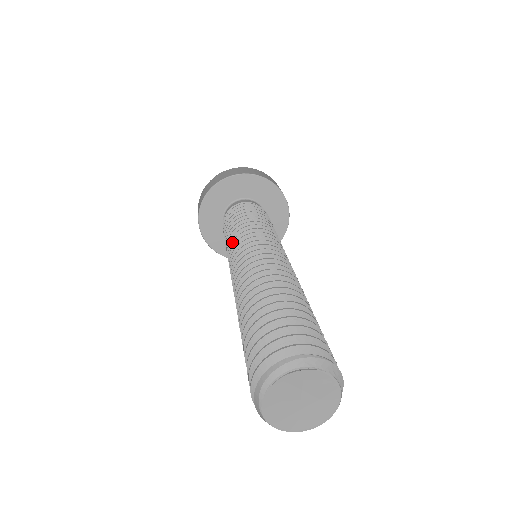
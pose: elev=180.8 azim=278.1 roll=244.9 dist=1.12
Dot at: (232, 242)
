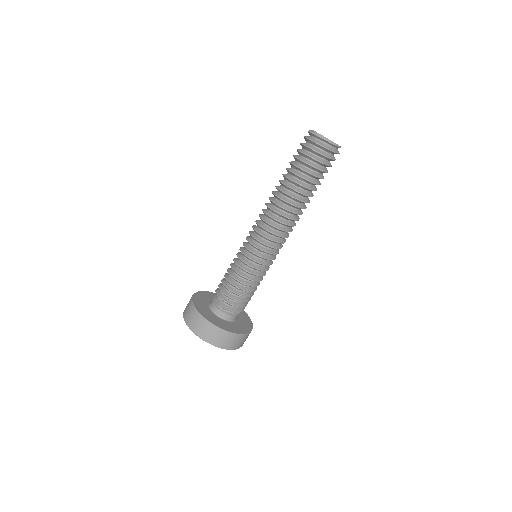
Dot at: (240, 247)
